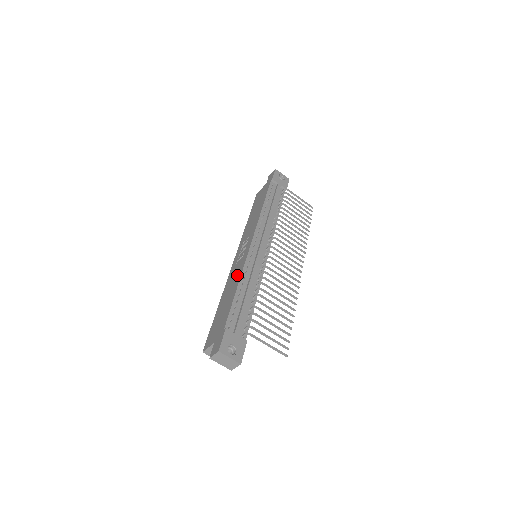
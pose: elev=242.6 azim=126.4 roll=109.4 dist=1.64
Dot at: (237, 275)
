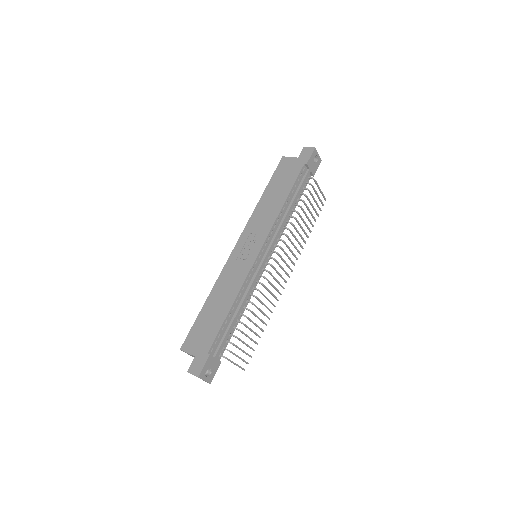
Dot at: (234, 285)
